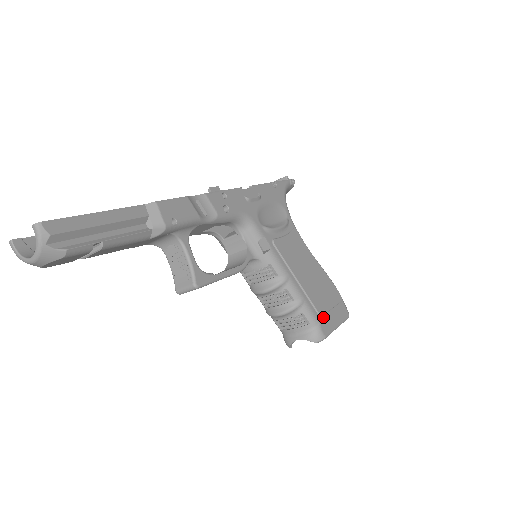
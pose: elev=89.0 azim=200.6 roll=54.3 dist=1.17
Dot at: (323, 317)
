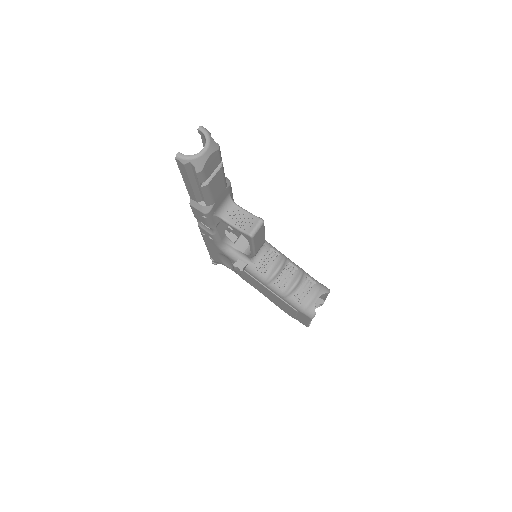
Dot at: occluded
